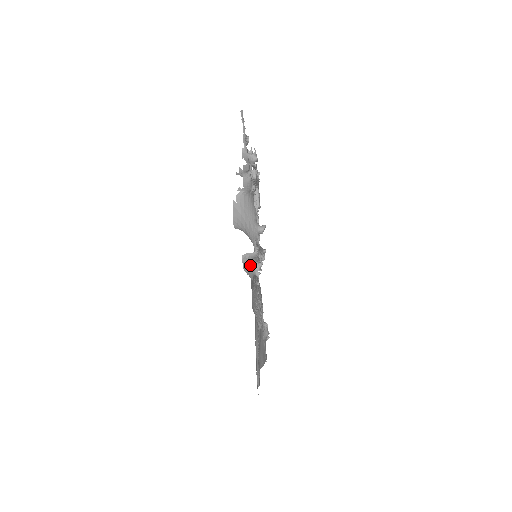
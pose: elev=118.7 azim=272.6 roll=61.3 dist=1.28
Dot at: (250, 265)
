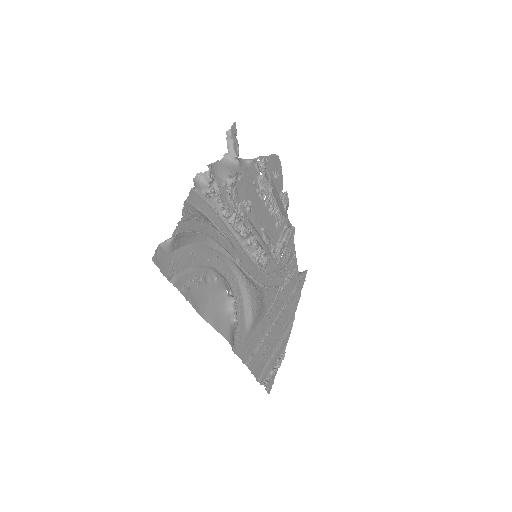
Dot at: (202, 185)
